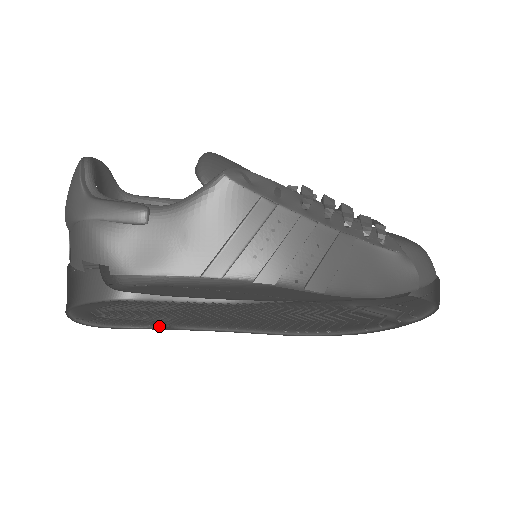
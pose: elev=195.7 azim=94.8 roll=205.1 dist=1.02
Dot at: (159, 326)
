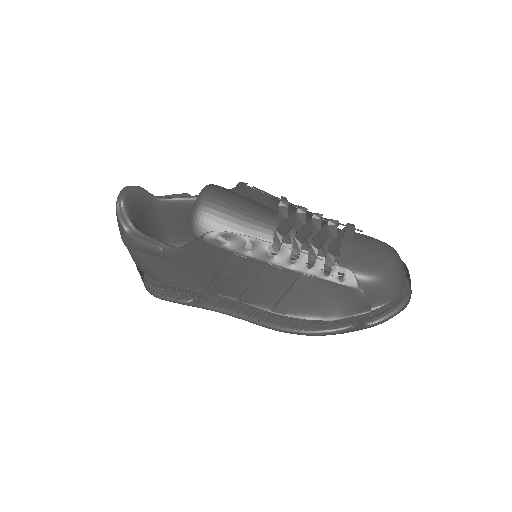
Dot at: (193, 300)
